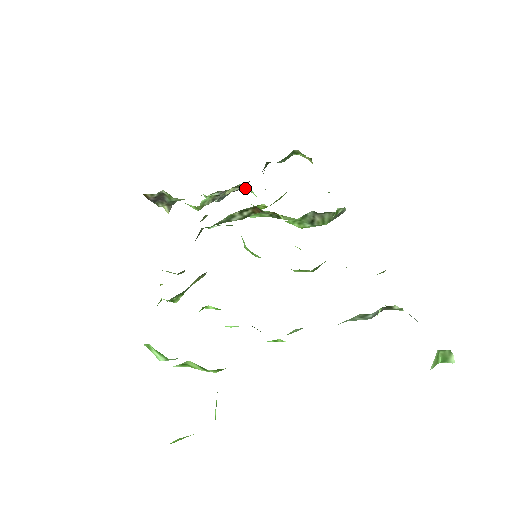
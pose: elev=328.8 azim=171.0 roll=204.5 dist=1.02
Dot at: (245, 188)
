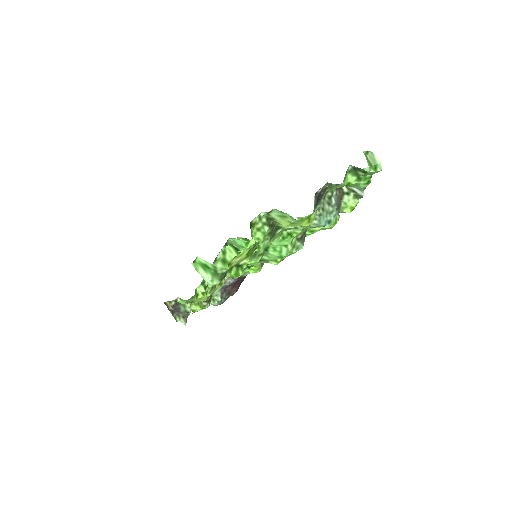
Dot at: occluded
